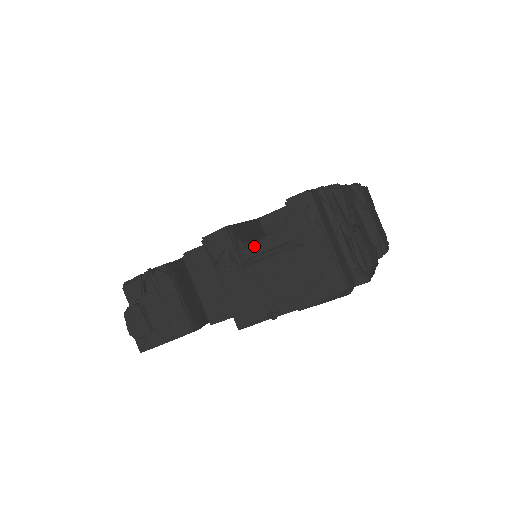
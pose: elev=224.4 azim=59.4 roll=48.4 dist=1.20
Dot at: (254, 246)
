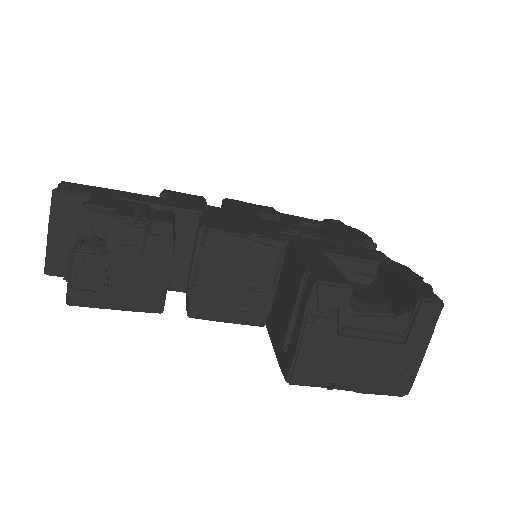
Dot at: (361, 318)
